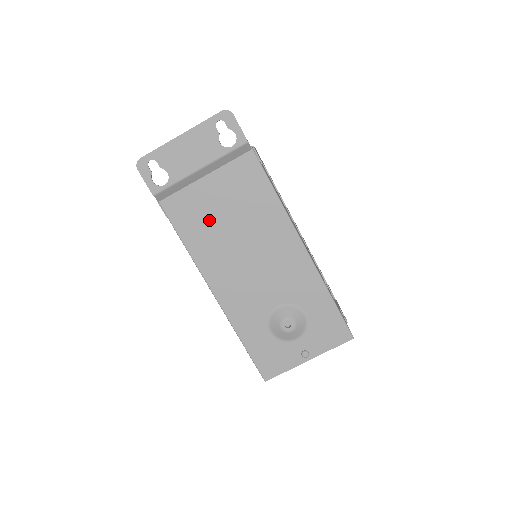
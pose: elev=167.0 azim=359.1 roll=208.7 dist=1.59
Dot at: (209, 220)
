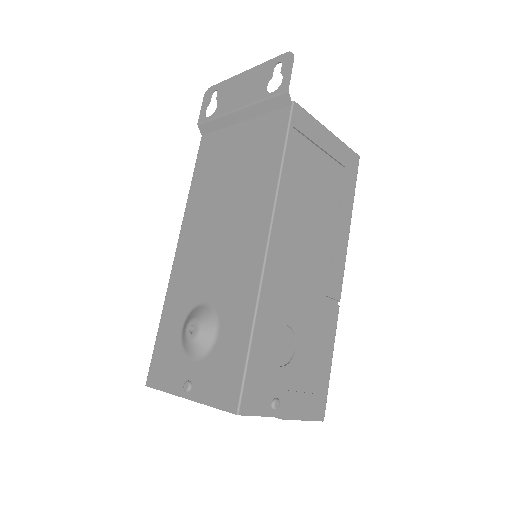
Dot at: (219, 169)
